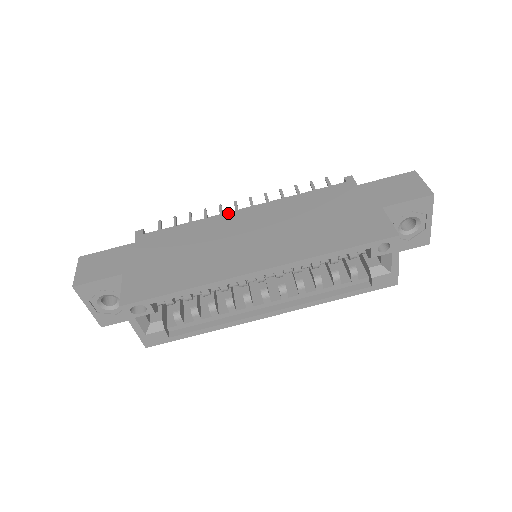
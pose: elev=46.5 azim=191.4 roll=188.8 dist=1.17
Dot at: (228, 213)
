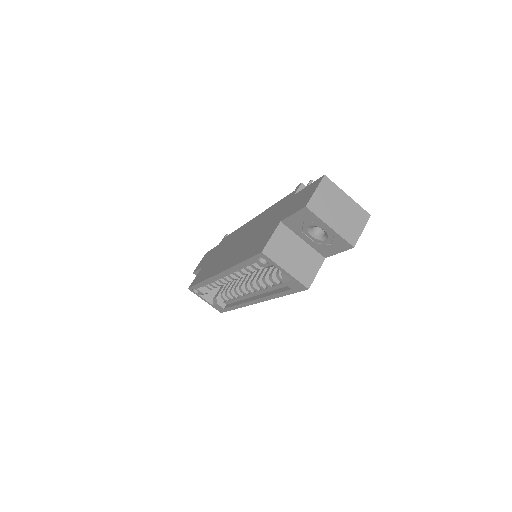
Dot at: (248, 222)
